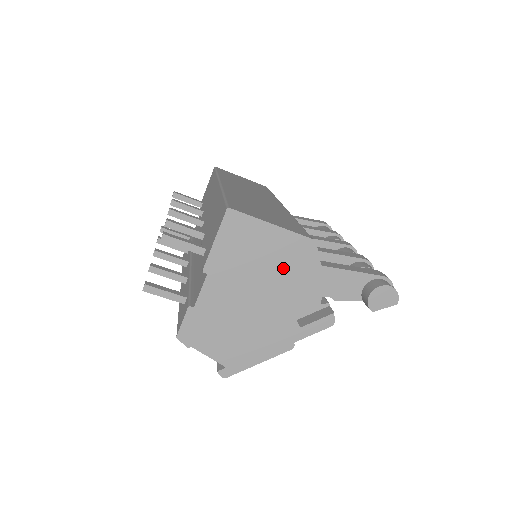
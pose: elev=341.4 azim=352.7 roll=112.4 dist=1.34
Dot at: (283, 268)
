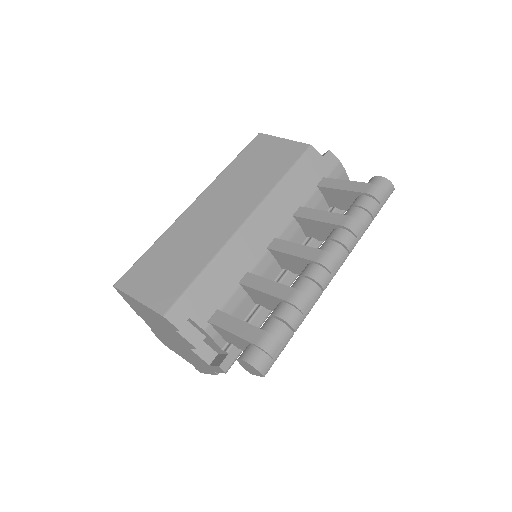
Dot at: (167, 327)
